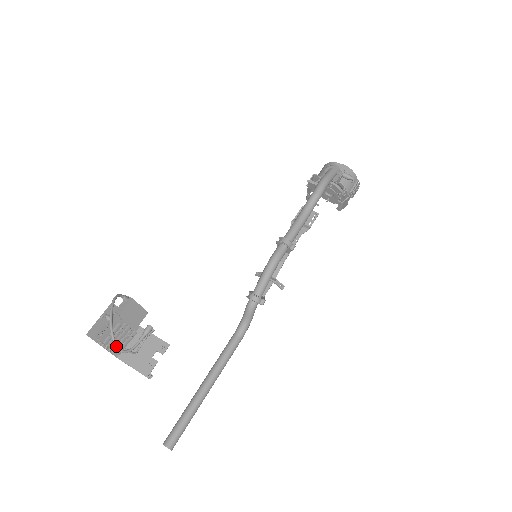
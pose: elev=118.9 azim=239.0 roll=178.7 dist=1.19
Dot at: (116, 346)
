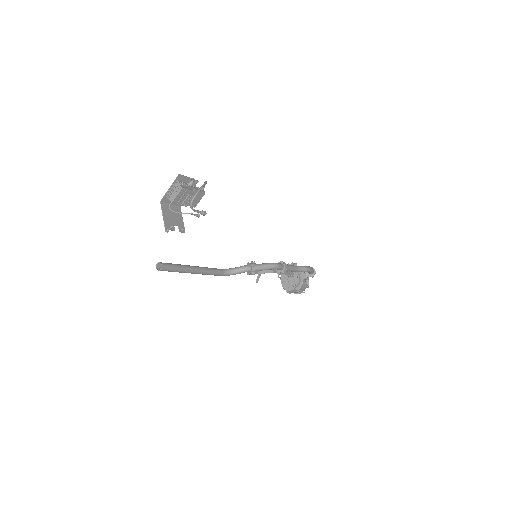
Dot at: (194, 197)
